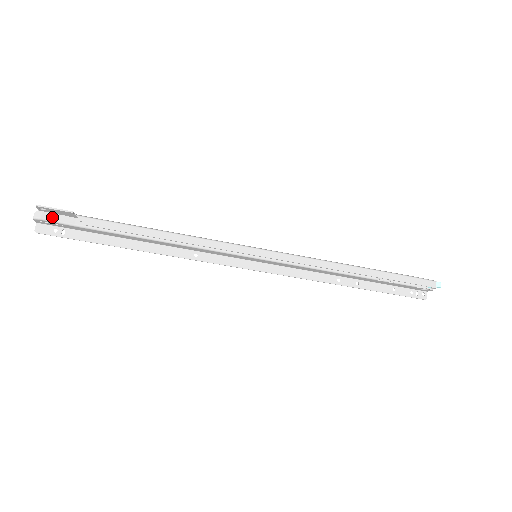
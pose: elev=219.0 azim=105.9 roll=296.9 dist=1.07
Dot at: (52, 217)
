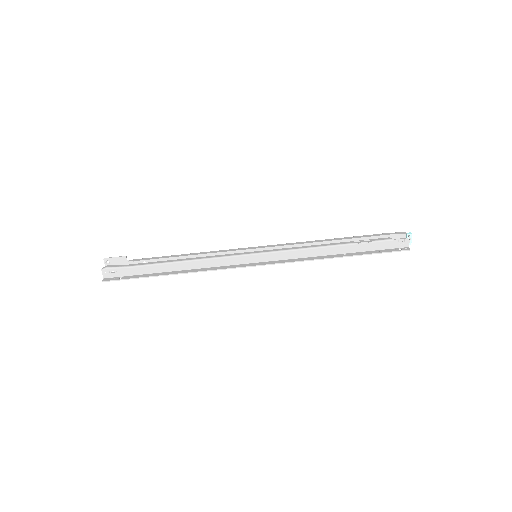
Dot at: (113, 266)
